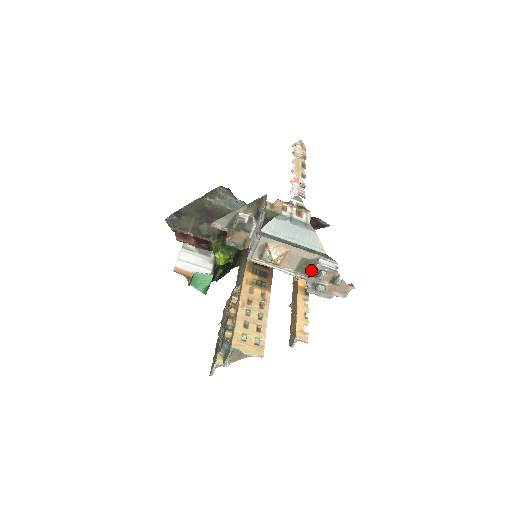
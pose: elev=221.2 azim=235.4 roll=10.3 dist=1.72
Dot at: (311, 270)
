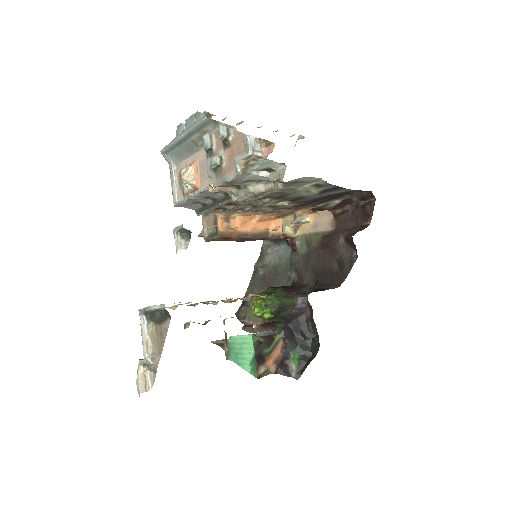
Dot at: occluded
